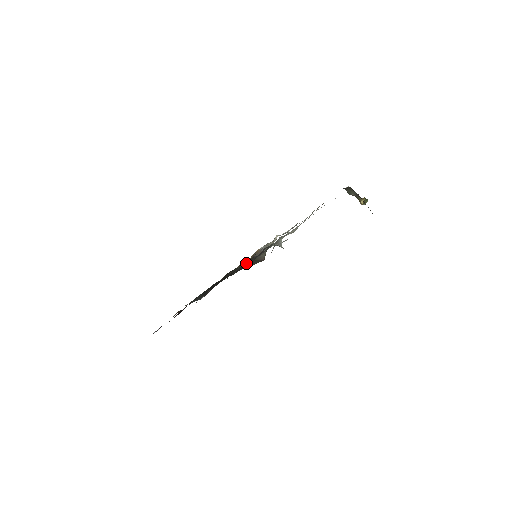
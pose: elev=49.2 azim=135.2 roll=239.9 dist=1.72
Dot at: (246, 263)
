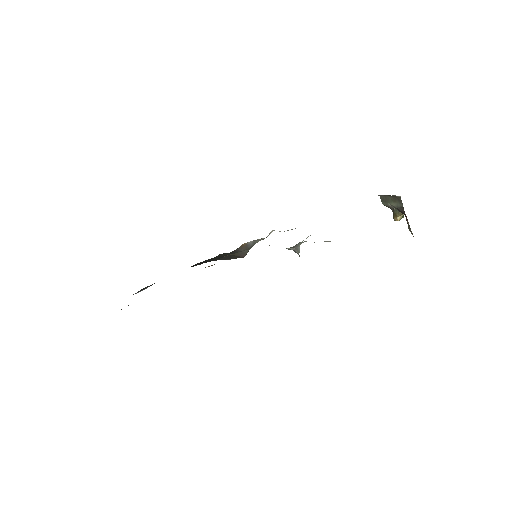
Dot at: occluded
